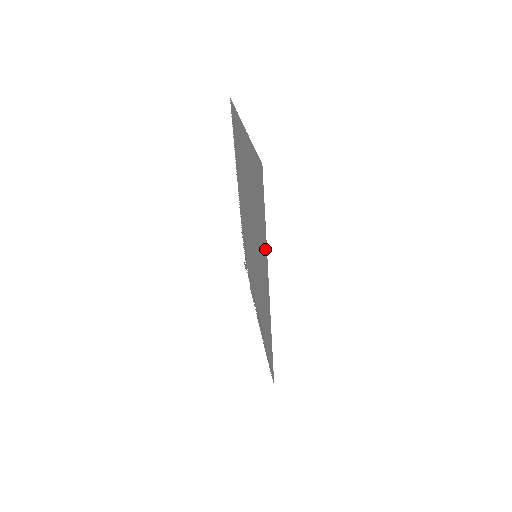
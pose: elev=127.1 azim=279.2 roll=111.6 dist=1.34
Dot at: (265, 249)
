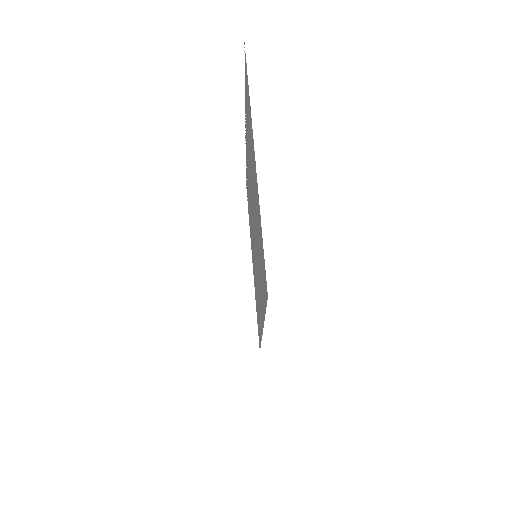
Dot at: (263, 313)
